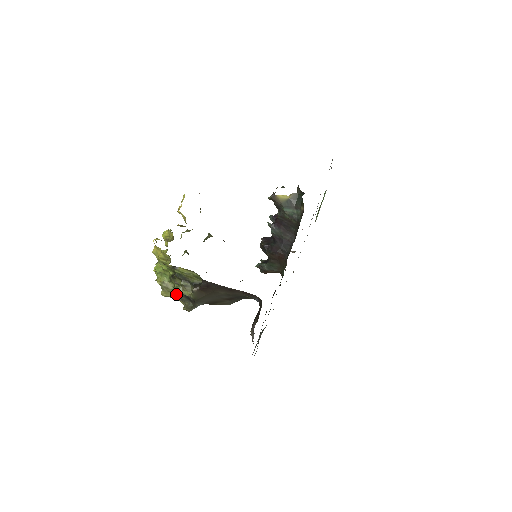
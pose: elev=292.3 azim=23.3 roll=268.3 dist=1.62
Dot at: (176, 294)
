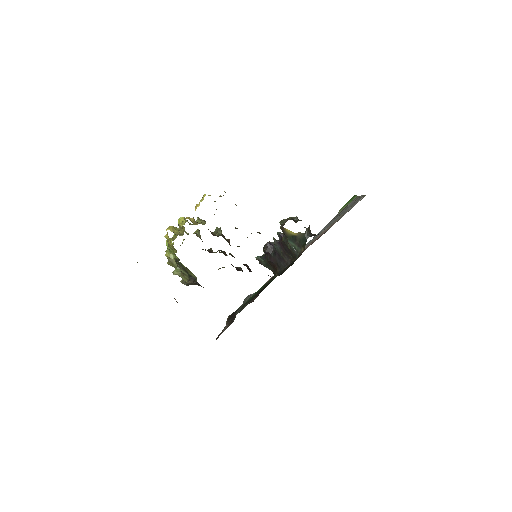
Dot at: occluded
